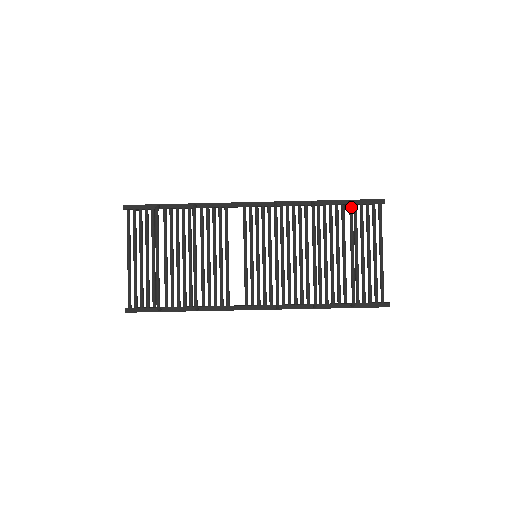
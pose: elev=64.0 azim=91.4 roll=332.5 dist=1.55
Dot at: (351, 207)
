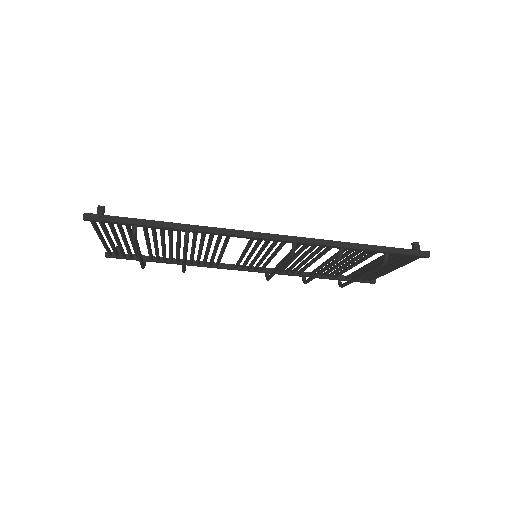
Dot at: (383, 266)
